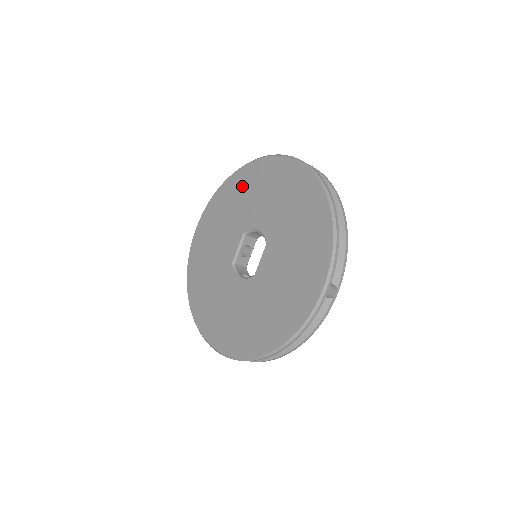
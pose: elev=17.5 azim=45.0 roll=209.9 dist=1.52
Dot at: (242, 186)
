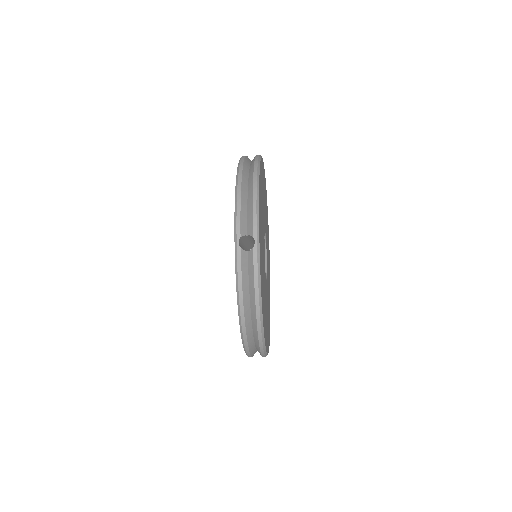
Dot at: occluded
